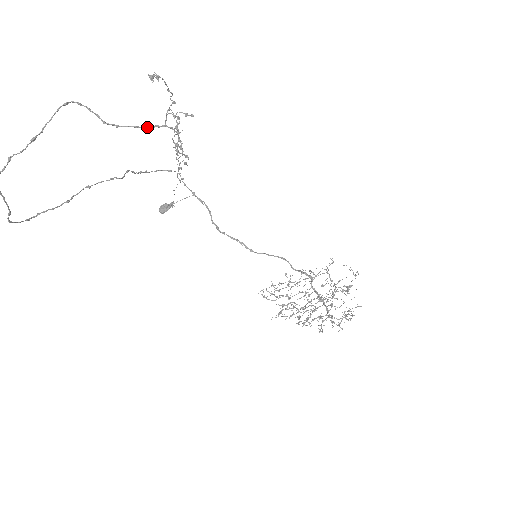
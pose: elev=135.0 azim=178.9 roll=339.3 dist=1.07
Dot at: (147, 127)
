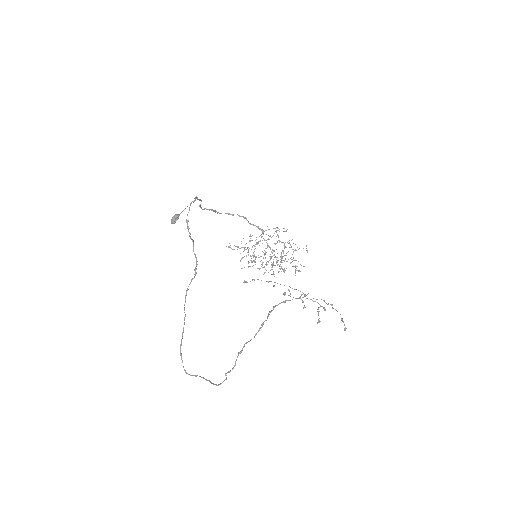
Dot at: occluded
